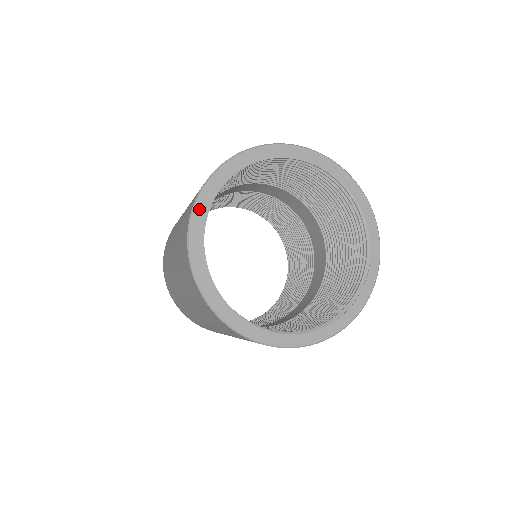
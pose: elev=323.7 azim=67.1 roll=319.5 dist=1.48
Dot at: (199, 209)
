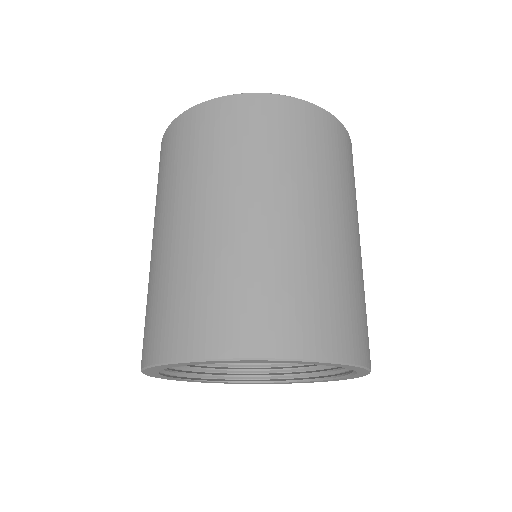
Dot at: occluded
